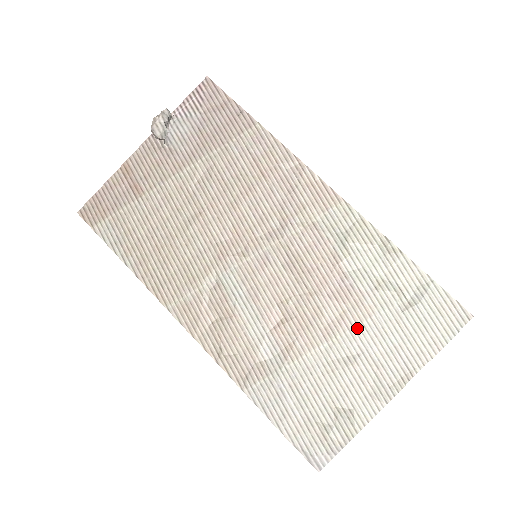
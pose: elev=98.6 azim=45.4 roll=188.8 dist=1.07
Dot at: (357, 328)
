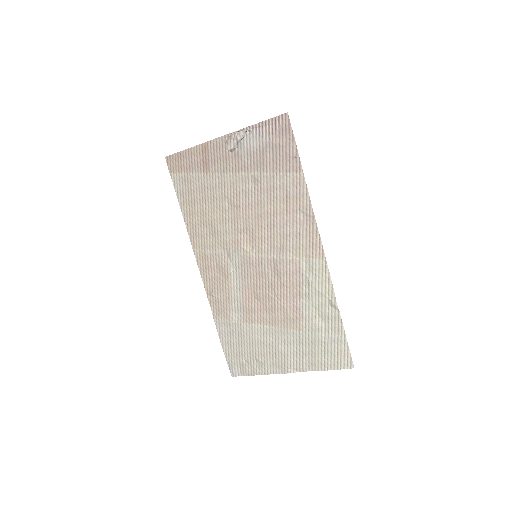
Dot at: (289, 331)
